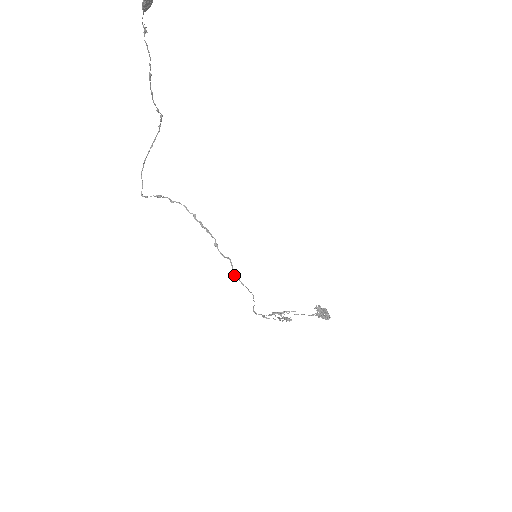
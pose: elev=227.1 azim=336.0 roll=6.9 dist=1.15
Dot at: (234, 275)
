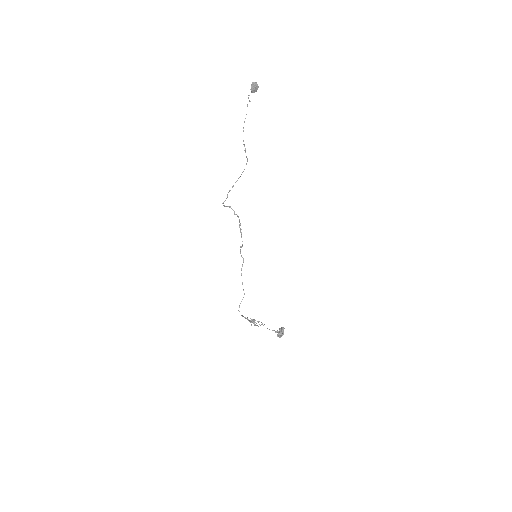
Dot at: occluded
